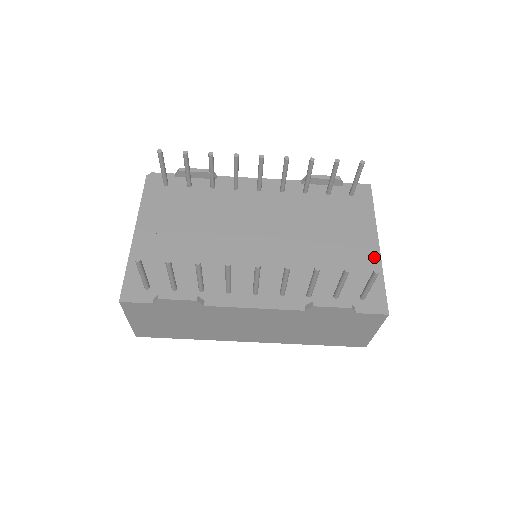
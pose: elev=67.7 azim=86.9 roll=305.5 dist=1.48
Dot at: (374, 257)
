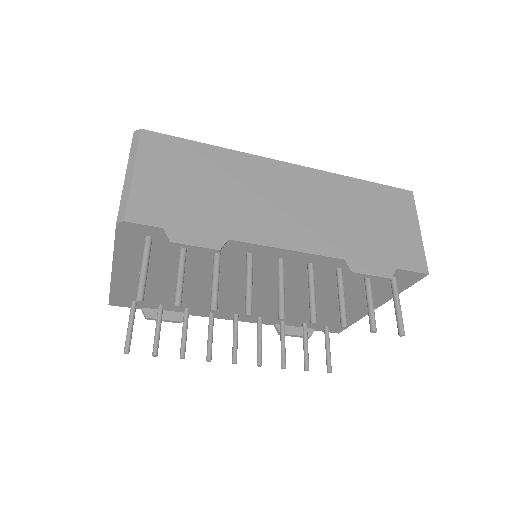
Dot at: (361, 314)
